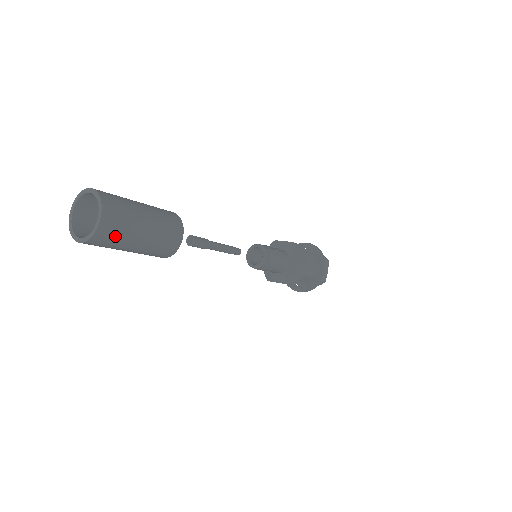
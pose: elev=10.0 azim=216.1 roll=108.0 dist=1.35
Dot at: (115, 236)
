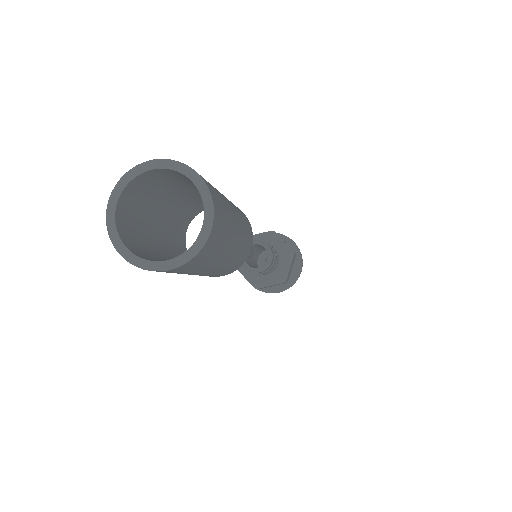
Dot at: (221, 238)
